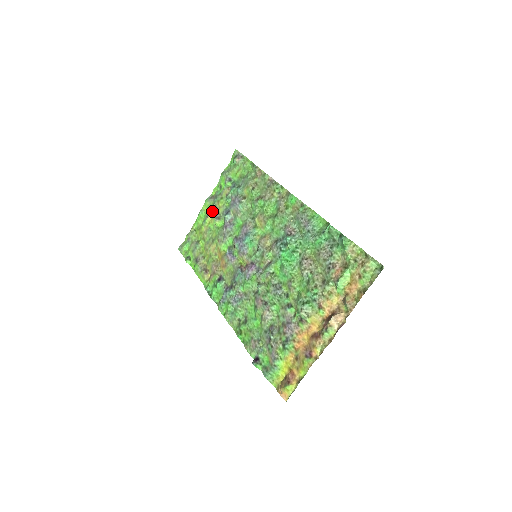
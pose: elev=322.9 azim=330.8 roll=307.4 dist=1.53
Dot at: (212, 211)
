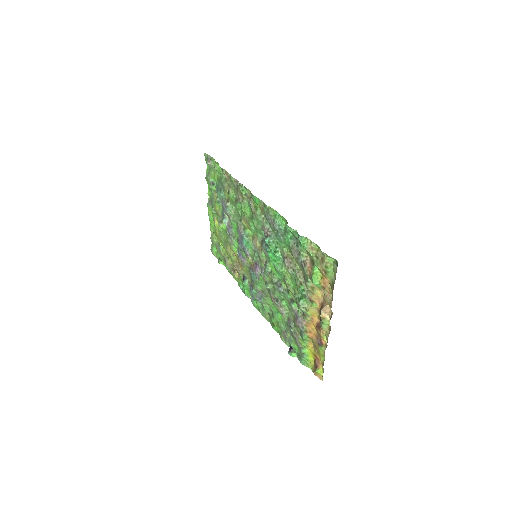
Dot at: (215, 215)
